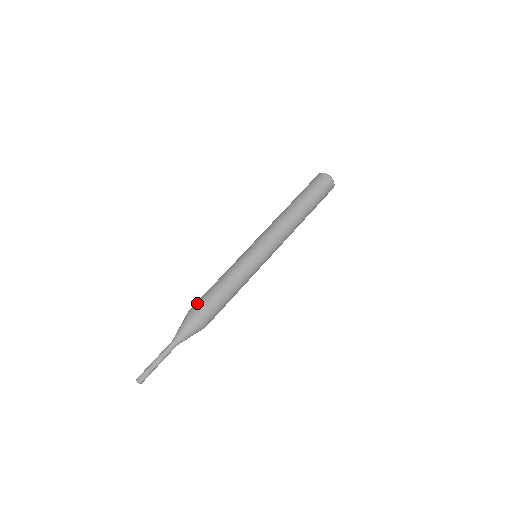
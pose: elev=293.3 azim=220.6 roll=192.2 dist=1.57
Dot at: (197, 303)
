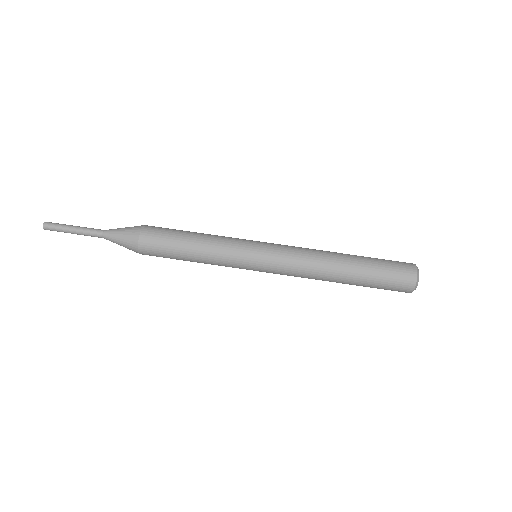
Dot at: occluded
